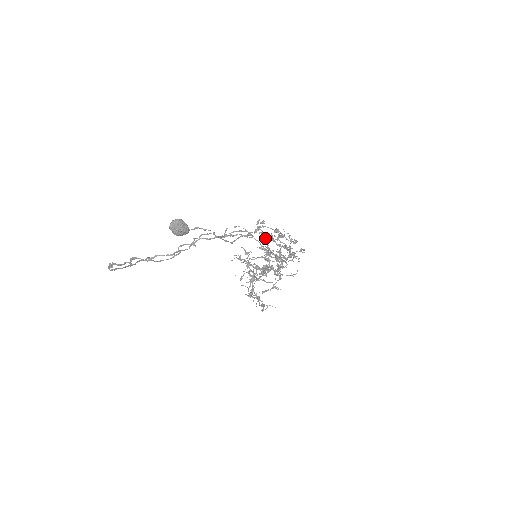
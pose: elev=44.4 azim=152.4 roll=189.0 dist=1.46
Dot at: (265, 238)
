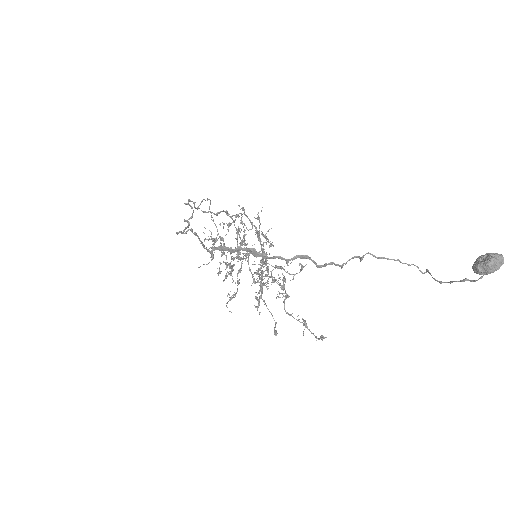
Dot at: (262, 235)
